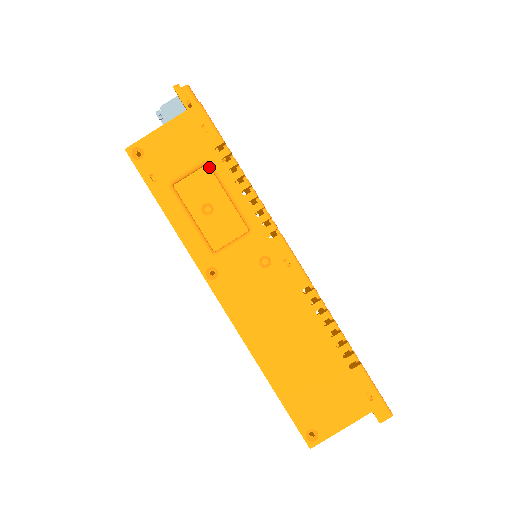
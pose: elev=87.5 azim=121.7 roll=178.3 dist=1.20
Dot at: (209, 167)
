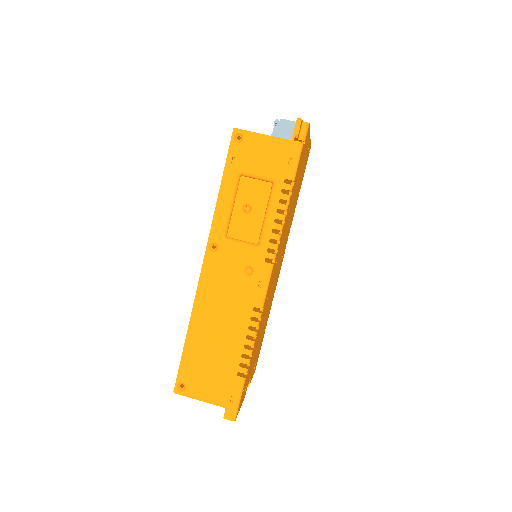
Dot at: (271, 186)
